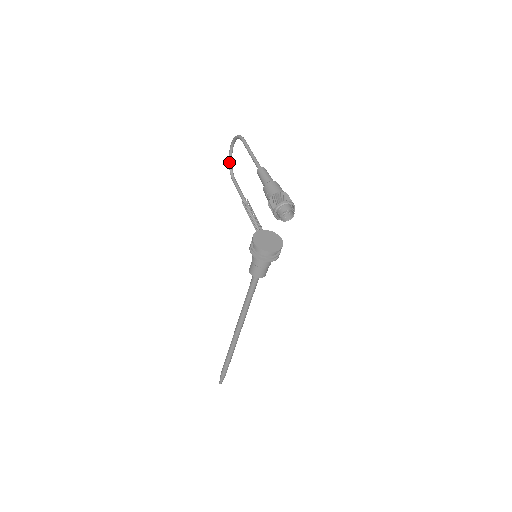
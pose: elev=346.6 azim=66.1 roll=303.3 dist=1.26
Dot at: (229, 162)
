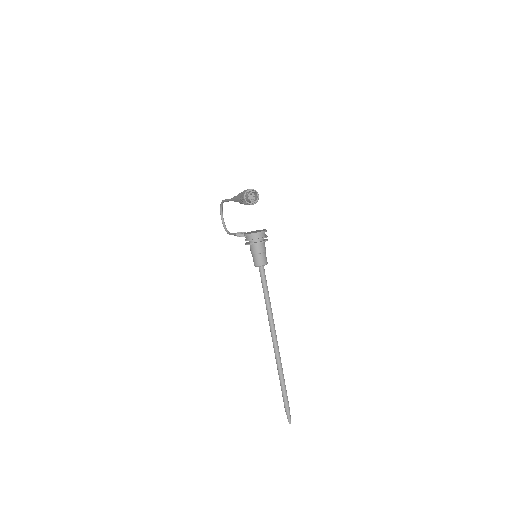
Dot at: (224, 227)
